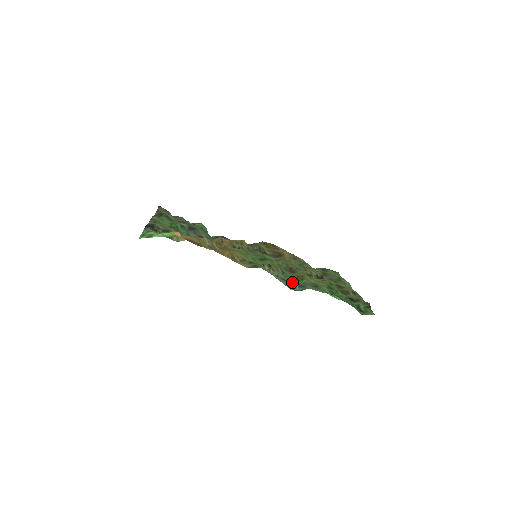
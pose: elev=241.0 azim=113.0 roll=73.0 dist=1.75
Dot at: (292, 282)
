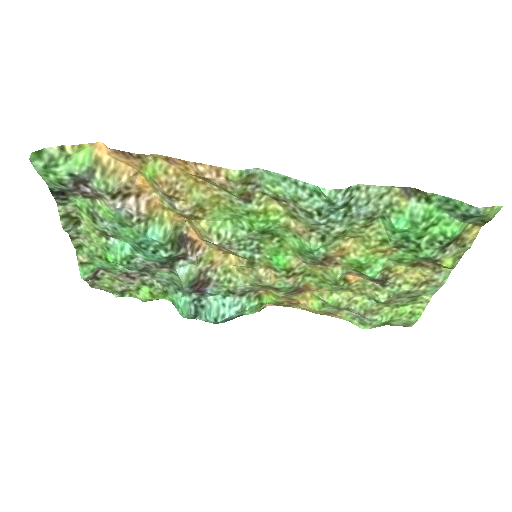
Dot at: (326, 218)
